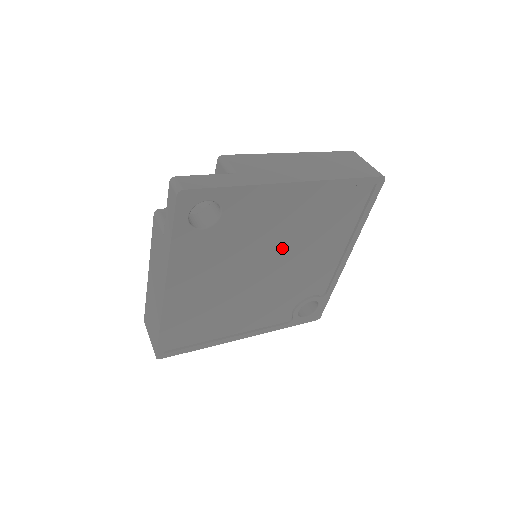
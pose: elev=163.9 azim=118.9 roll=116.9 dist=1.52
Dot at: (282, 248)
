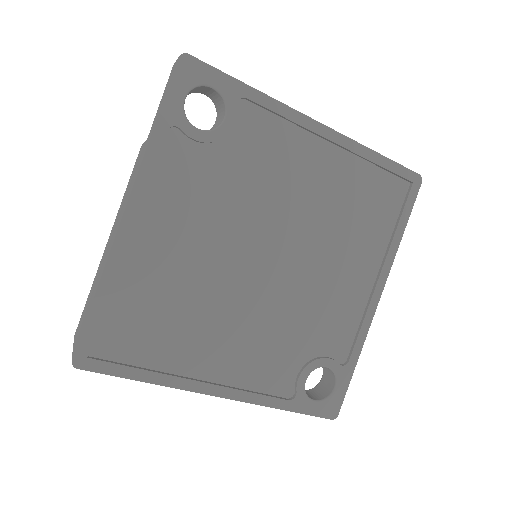
Dot at: (293, 230)
